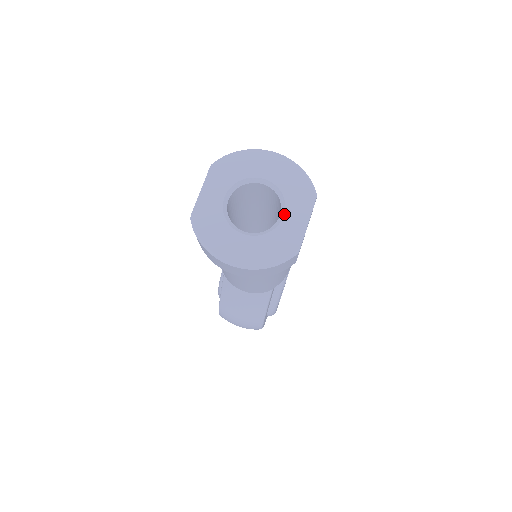
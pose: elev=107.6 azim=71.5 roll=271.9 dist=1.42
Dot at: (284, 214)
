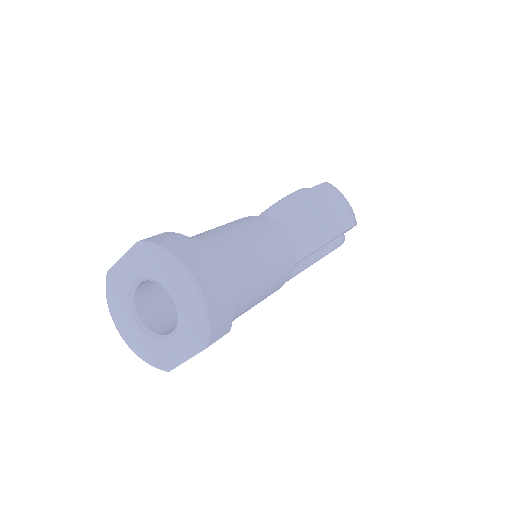
Dot at: (171, 337)
